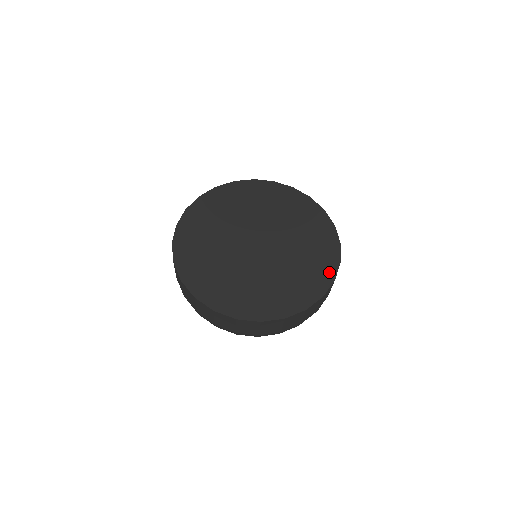
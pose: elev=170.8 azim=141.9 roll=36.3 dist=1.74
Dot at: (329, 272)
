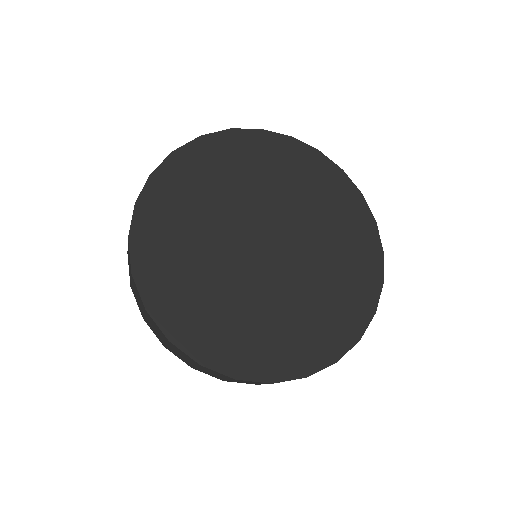
Dot at: (356, 325)
